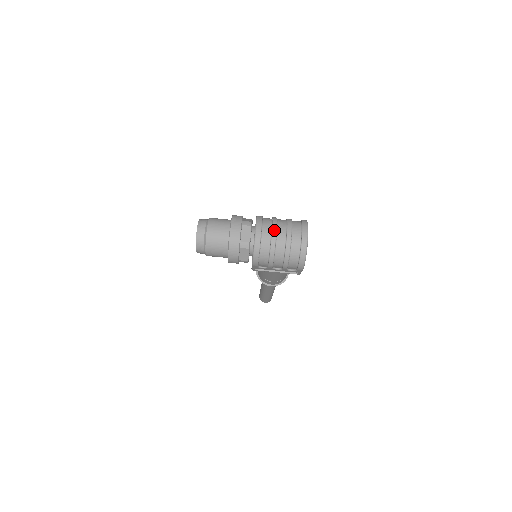
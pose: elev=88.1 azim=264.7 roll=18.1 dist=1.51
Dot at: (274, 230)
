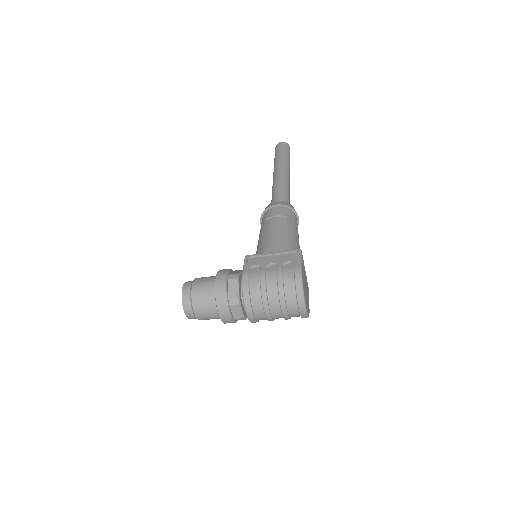
Dot at: (266, 309)
